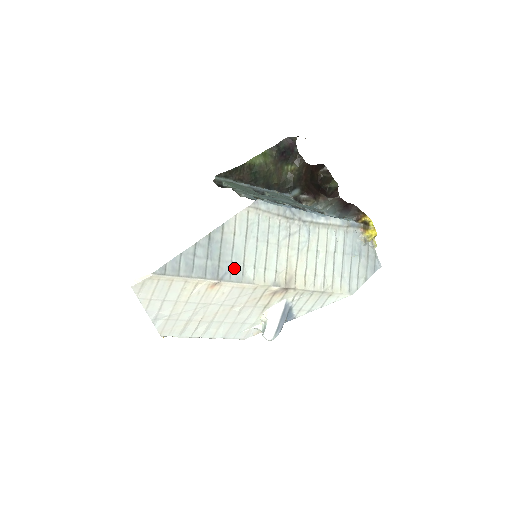
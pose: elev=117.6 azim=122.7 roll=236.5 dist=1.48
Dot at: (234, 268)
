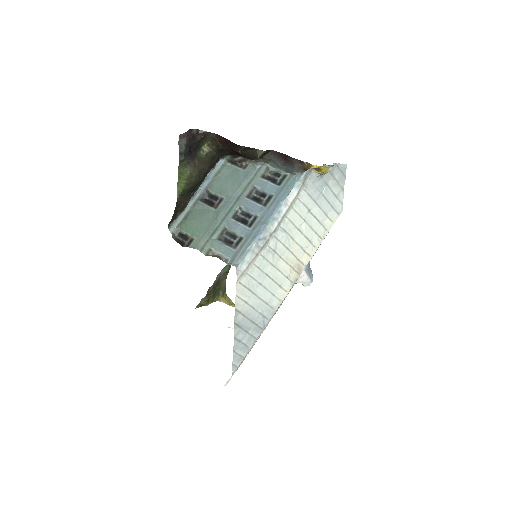
Dot at: (265, 313)
